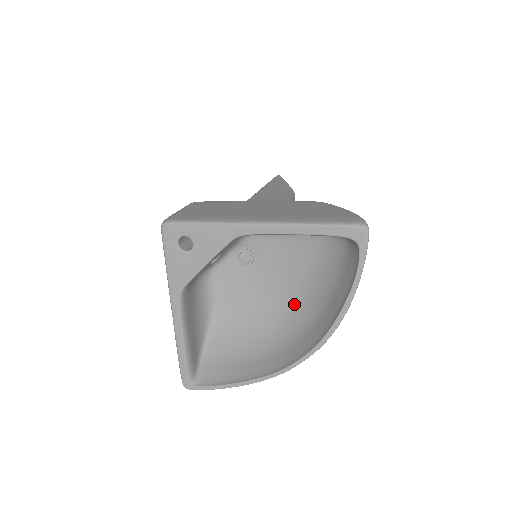
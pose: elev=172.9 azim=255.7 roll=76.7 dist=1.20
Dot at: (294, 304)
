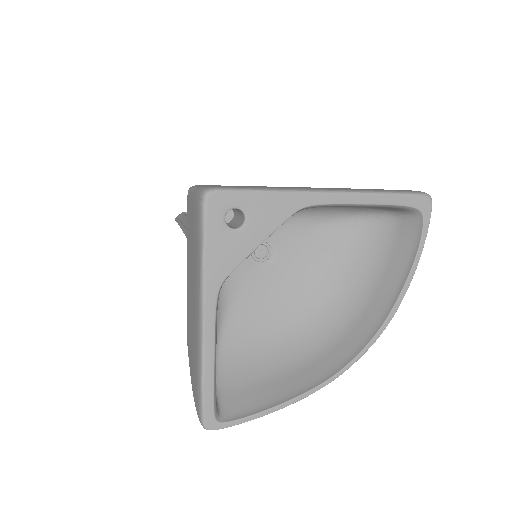
Dot at: (322, 301)
